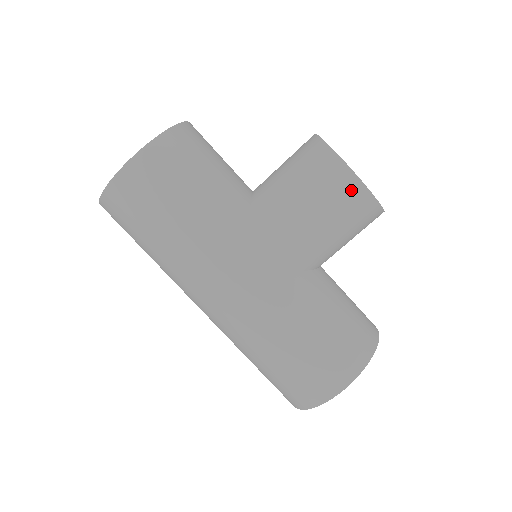
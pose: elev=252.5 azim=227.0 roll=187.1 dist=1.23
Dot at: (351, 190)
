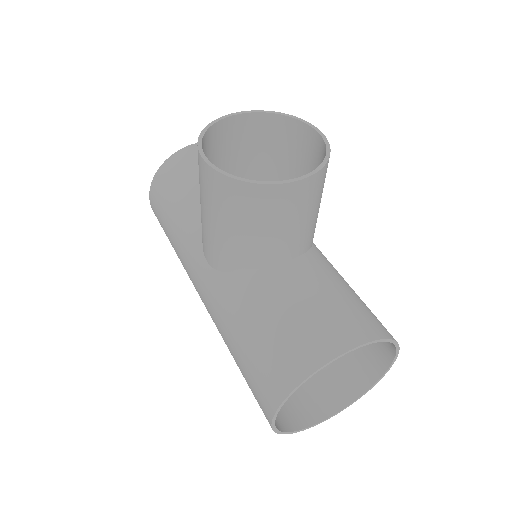
Dot at: (208, 177)
